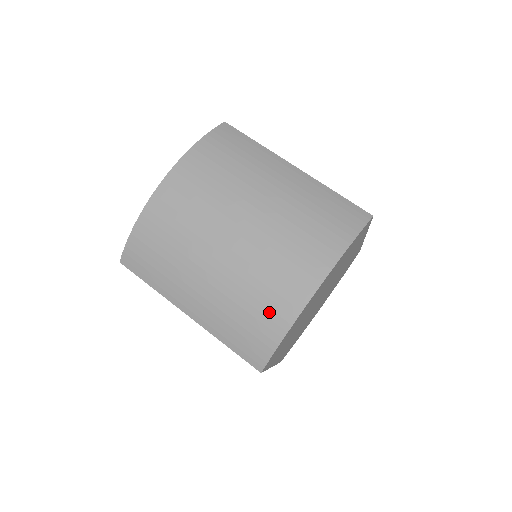
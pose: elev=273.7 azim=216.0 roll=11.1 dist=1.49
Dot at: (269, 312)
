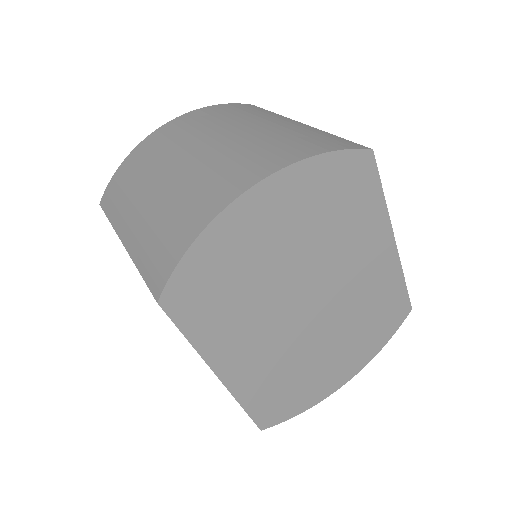
Dot at: (191, 214)
